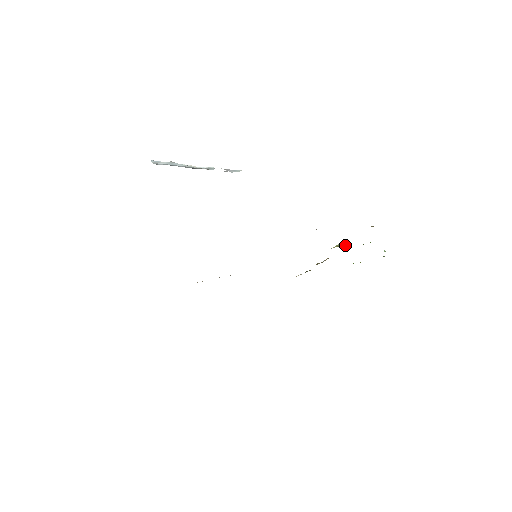
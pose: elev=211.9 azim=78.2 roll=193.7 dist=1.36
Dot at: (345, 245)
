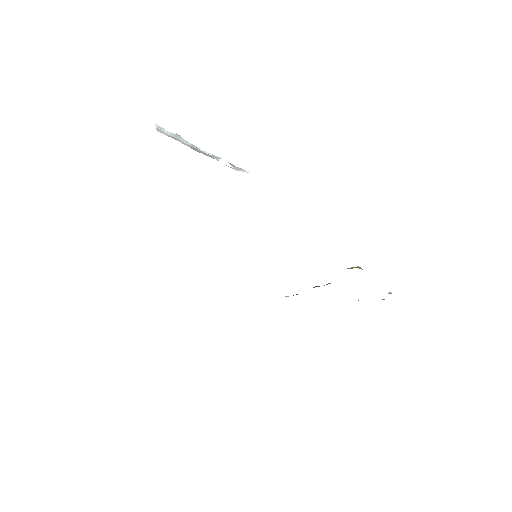
Dot at: occluded
